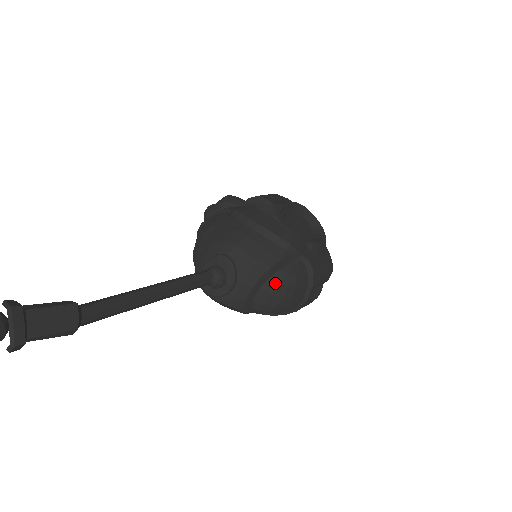
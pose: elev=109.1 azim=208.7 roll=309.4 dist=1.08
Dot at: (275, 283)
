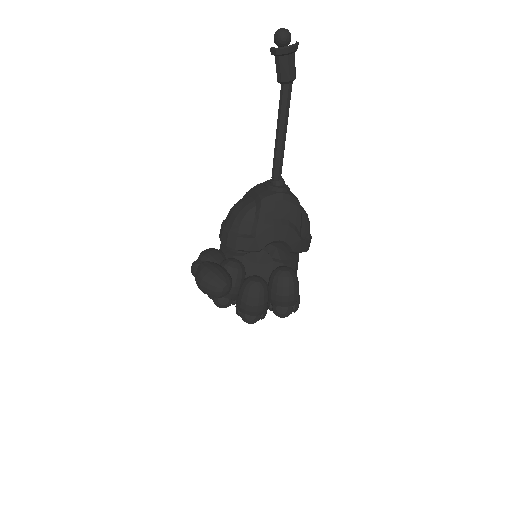
Dot at: occluded
